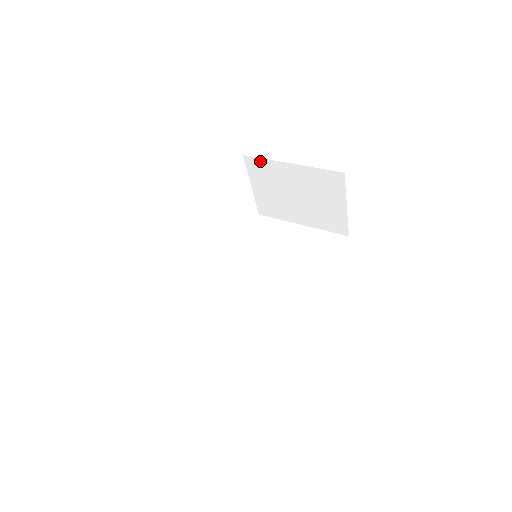
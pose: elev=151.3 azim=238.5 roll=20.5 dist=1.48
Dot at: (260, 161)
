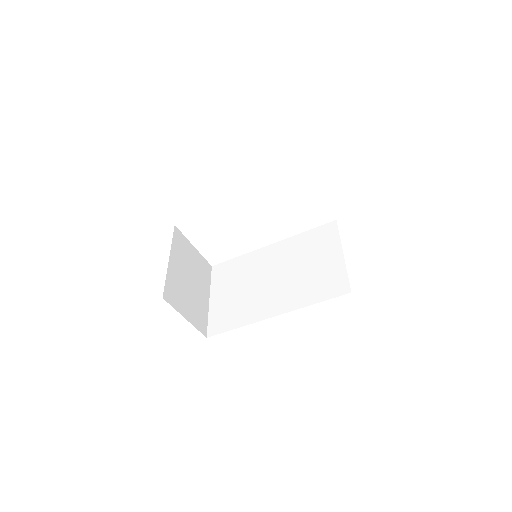
Dot at: occluded
